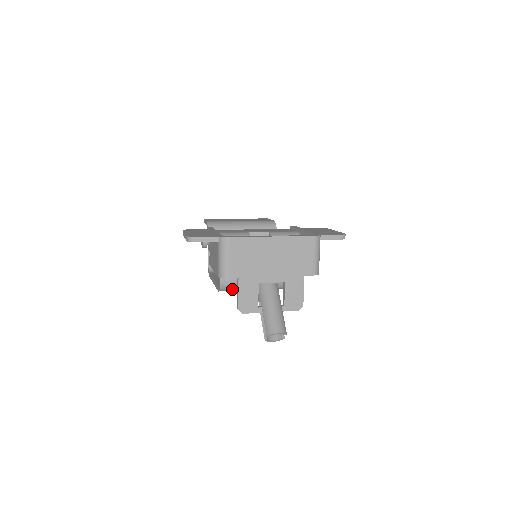
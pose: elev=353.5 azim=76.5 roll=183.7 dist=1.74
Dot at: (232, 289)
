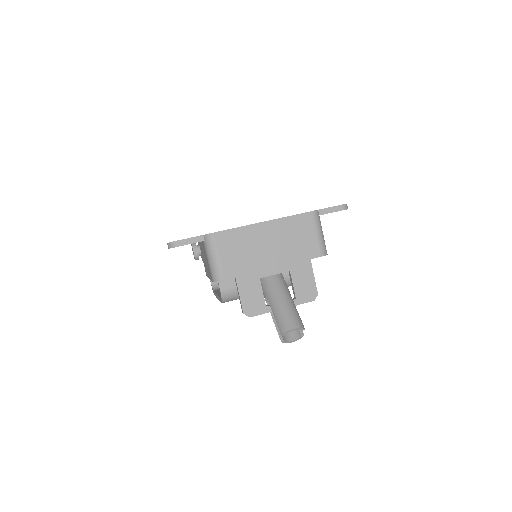
Dot at: (236, 297)
